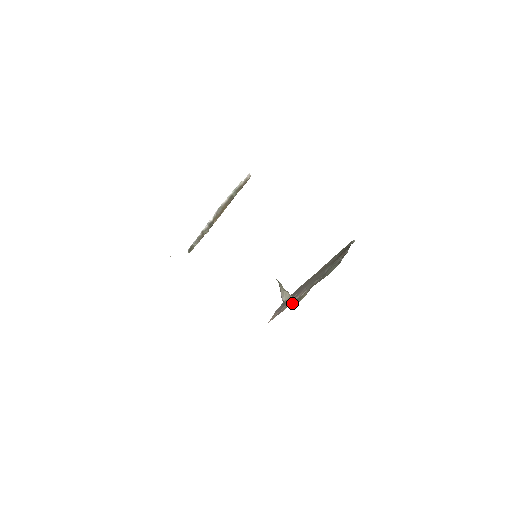
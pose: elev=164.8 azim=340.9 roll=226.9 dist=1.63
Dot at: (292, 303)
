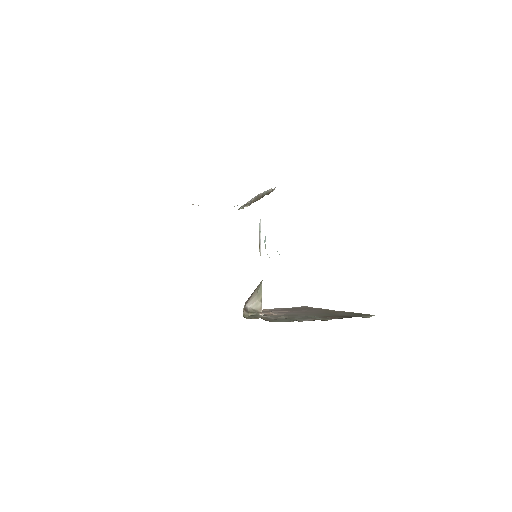
Dot at: (252, 314)
